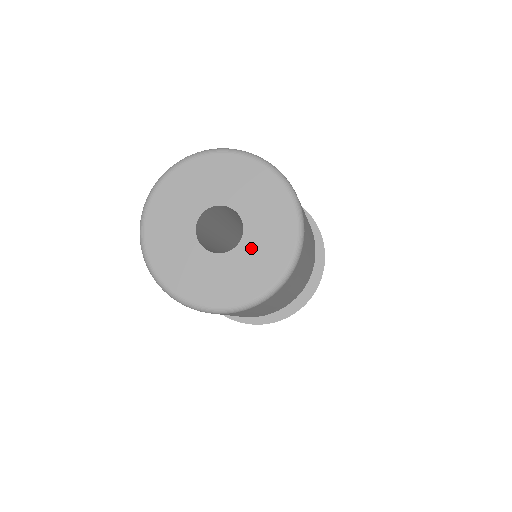
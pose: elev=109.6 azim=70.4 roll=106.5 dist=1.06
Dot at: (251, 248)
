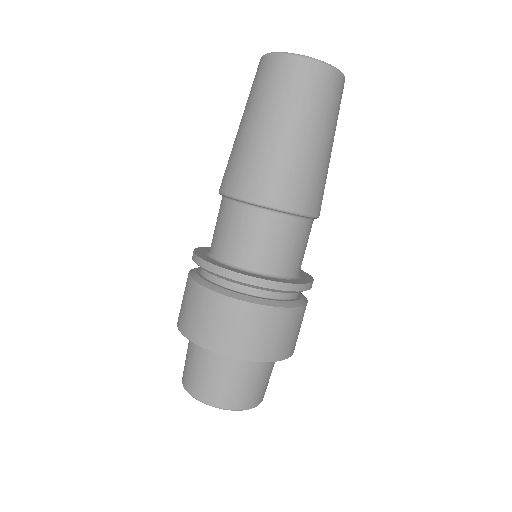
Dot at: occluded
